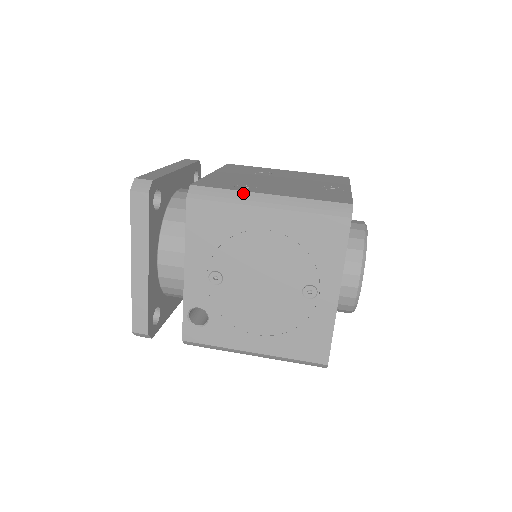
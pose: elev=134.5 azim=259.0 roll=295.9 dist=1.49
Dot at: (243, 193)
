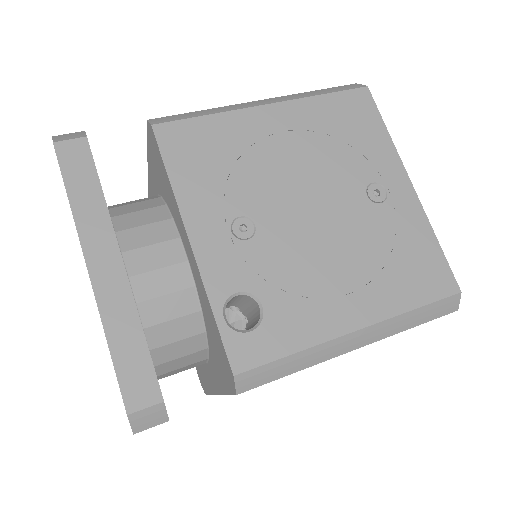
Dot at: (226, 106)
